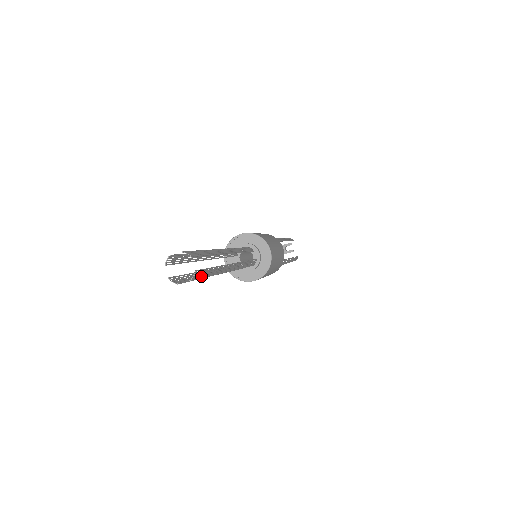
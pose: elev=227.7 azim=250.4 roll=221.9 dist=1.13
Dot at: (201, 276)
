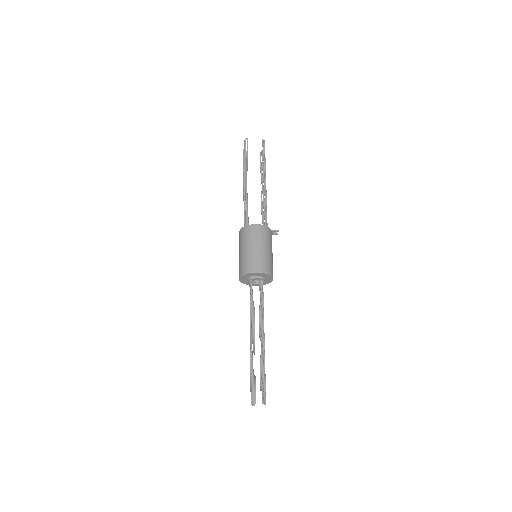
Dot at: (262, 392)
